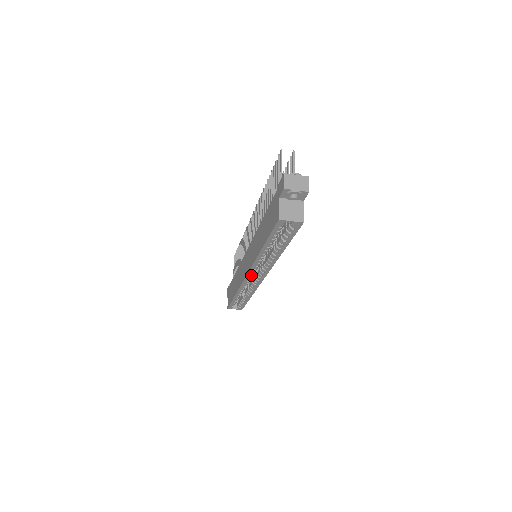
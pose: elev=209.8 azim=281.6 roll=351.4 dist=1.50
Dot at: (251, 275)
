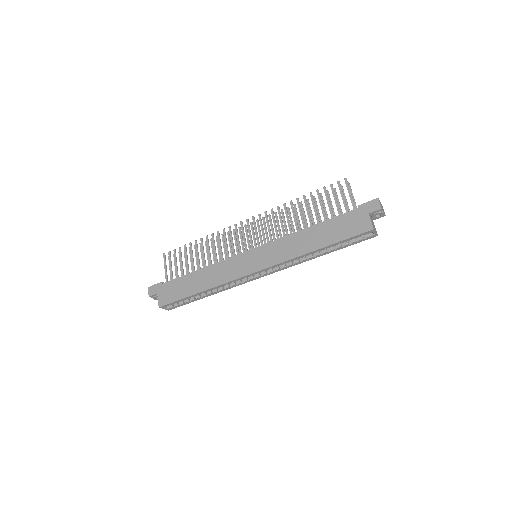
Dot at: occluded
